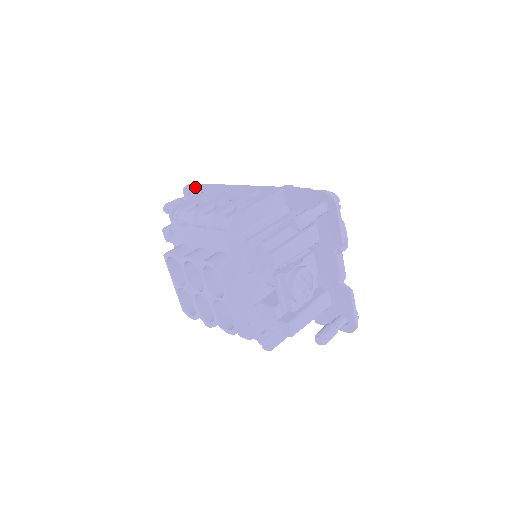
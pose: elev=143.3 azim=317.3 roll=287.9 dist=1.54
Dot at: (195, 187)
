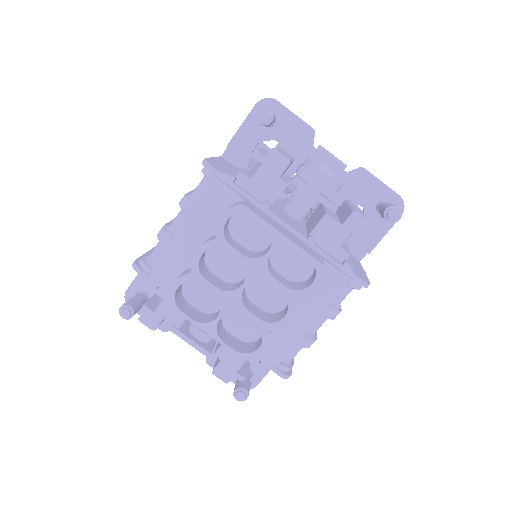
Dot at: (136, 278)
